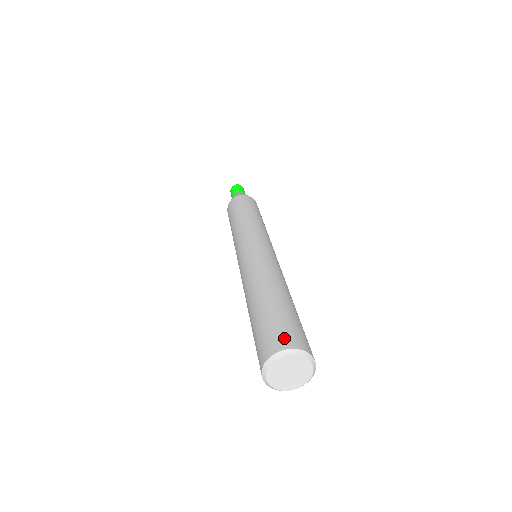
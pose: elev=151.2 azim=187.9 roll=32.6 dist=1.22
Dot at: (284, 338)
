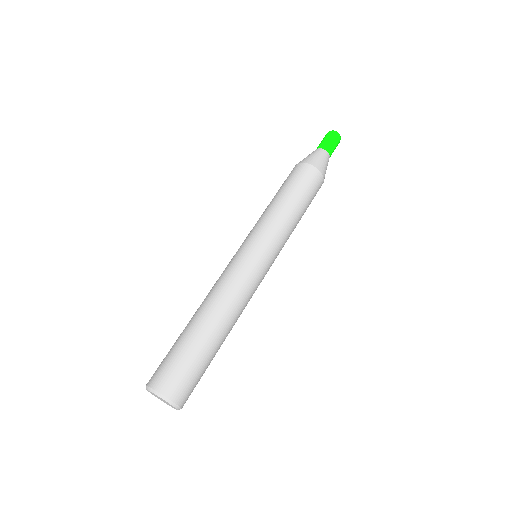
Dot at: (175, 386)
